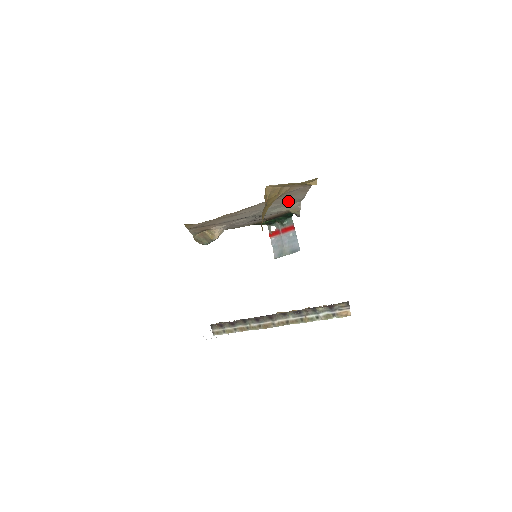
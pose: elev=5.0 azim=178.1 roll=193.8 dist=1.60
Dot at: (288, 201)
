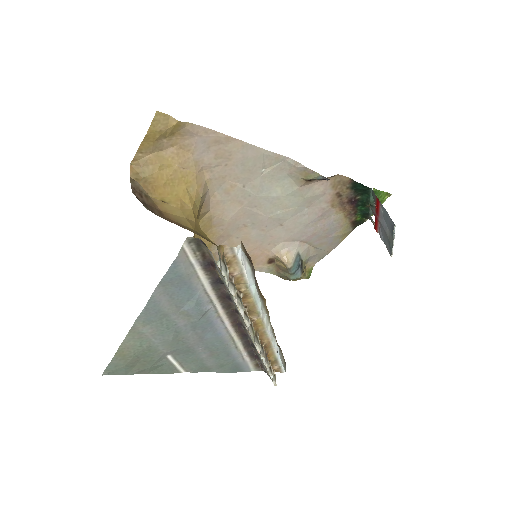
Dot at: (257, 167)
